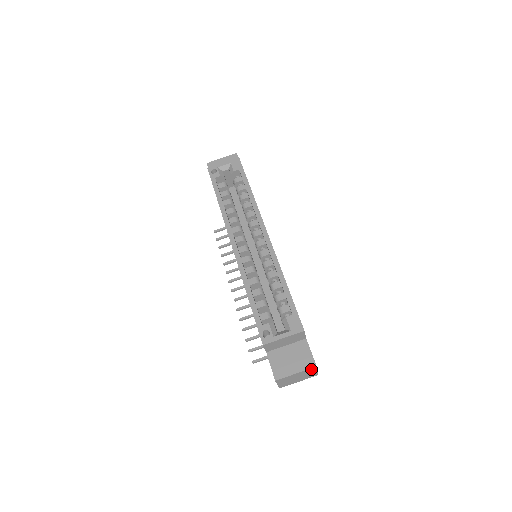
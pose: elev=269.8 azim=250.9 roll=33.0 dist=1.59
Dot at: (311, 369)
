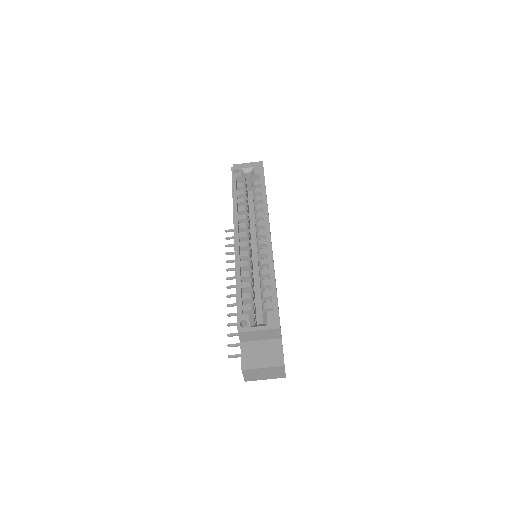
Dot at: (279, 367)
